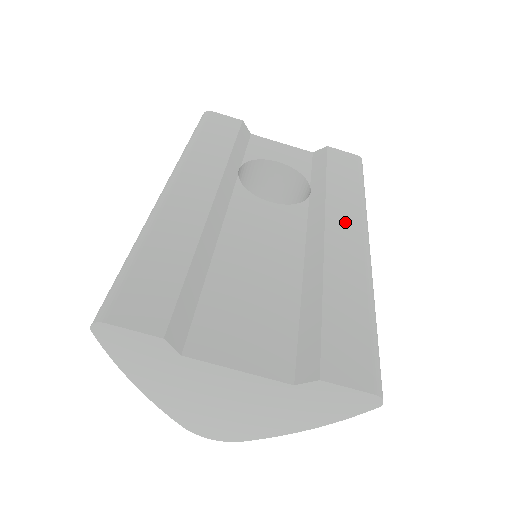
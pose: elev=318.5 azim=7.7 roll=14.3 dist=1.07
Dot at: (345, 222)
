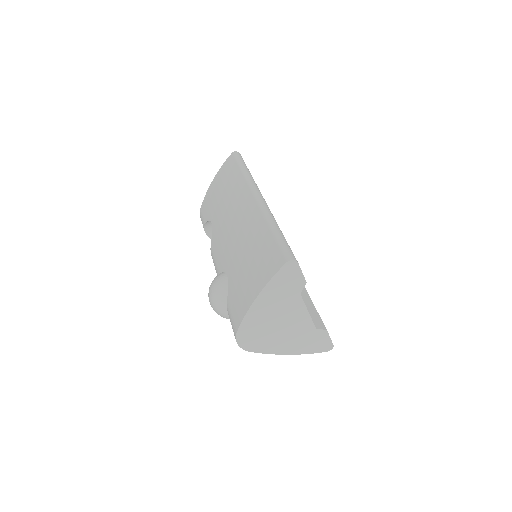
Dot at: occluded
